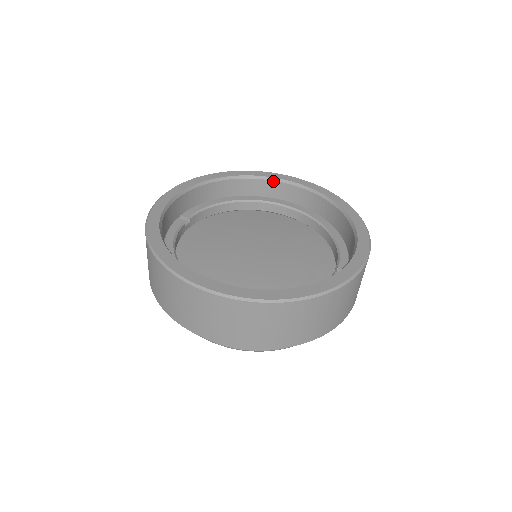
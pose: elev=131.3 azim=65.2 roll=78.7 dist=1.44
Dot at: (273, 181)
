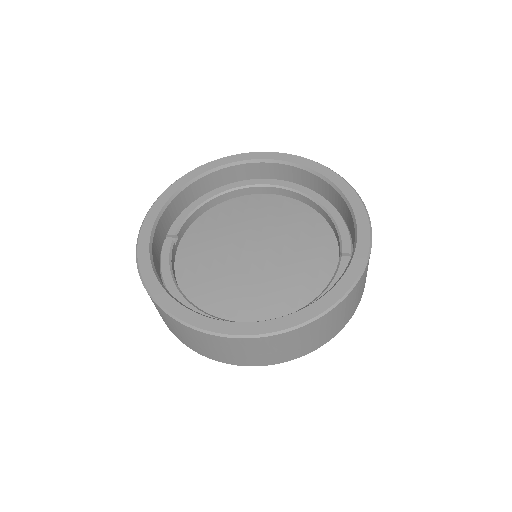
Dot at: (249, 163)
